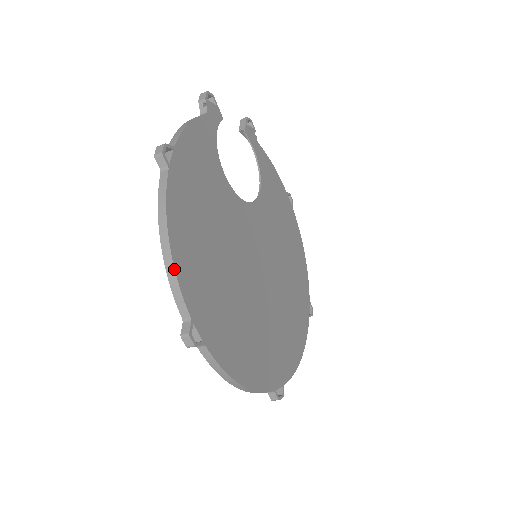
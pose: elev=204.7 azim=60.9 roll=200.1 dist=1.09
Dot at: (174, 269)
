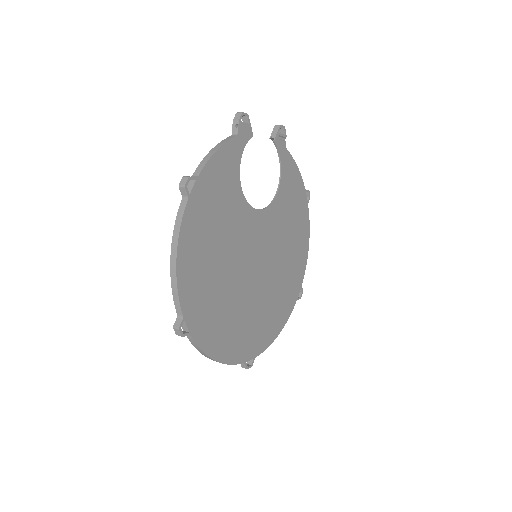
Dot at: (176, 281)
